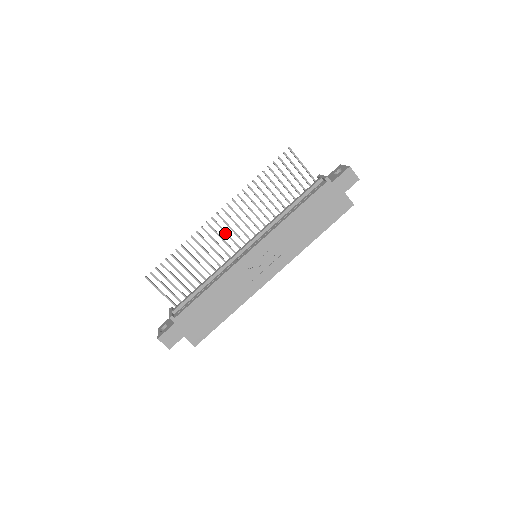
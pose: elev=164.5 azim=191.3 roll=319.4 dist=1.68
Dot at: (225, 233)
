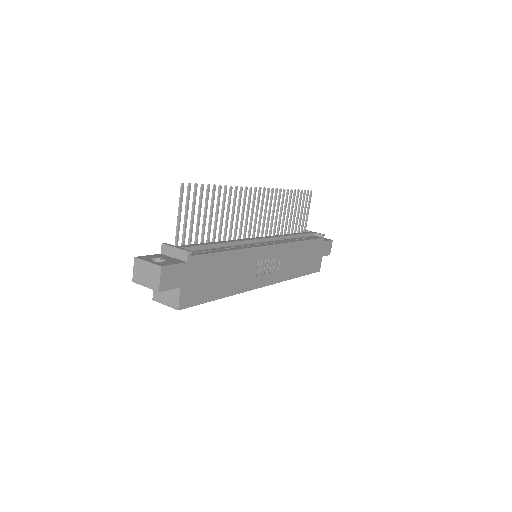
Dot at: (253, 212)
